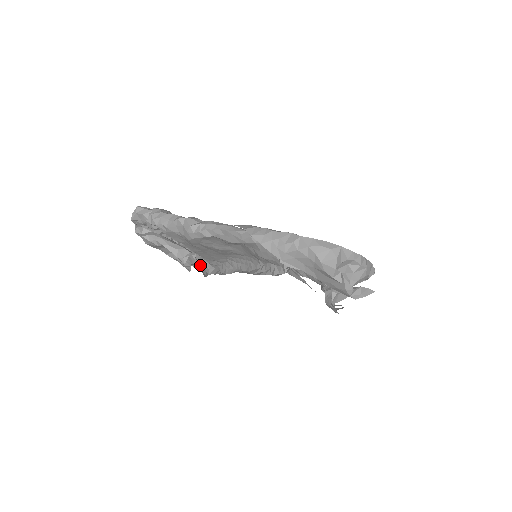
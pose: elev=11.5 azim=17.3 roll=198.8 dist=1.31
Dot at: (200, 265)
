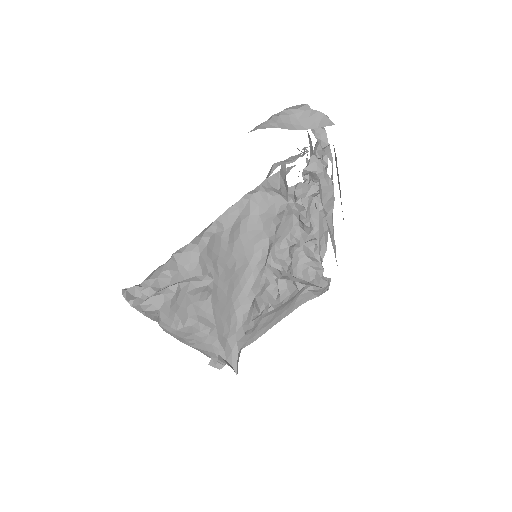
Dot at: occluded
